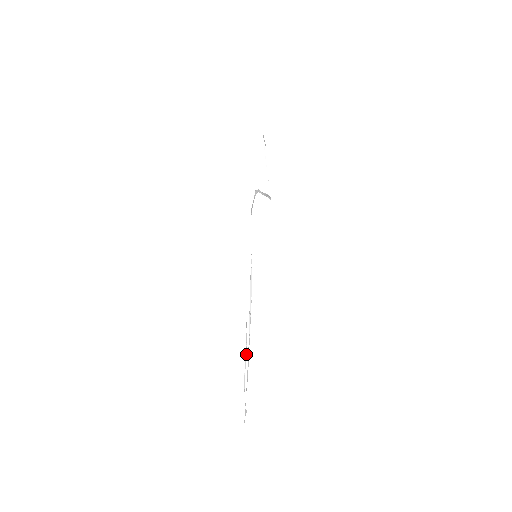
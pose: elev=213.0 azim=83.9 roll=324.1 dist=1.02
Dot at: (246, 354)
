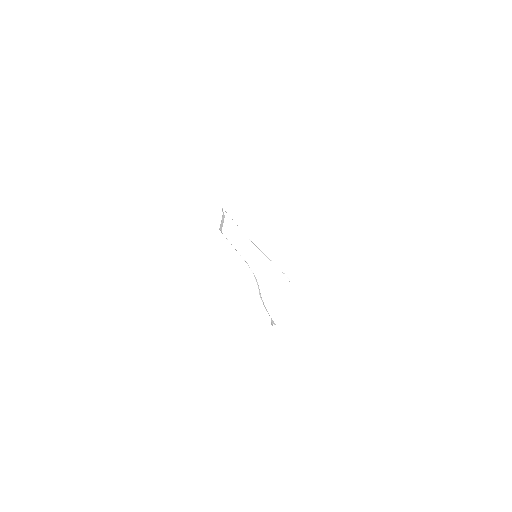
Dot at: (235, 249)
